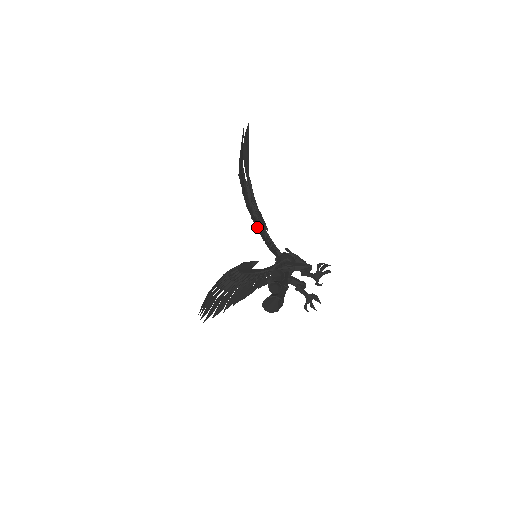
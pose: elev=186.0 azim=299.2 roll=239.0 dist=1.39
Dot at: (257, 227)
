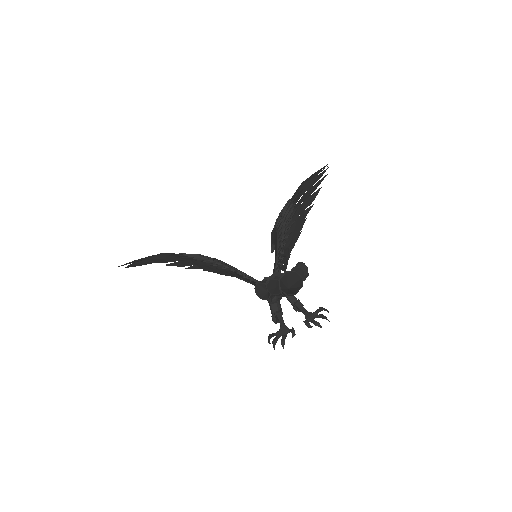
Dot at: (296, 227)
